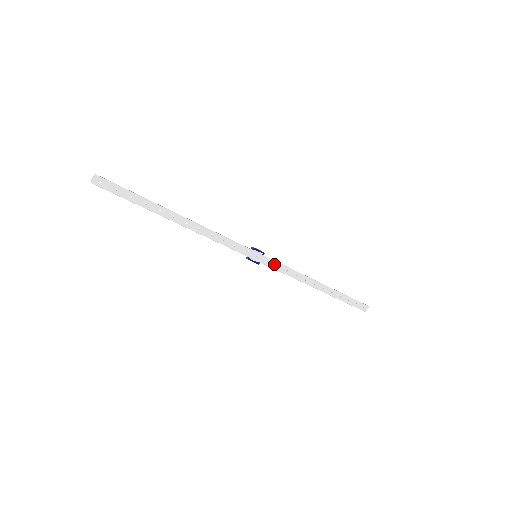
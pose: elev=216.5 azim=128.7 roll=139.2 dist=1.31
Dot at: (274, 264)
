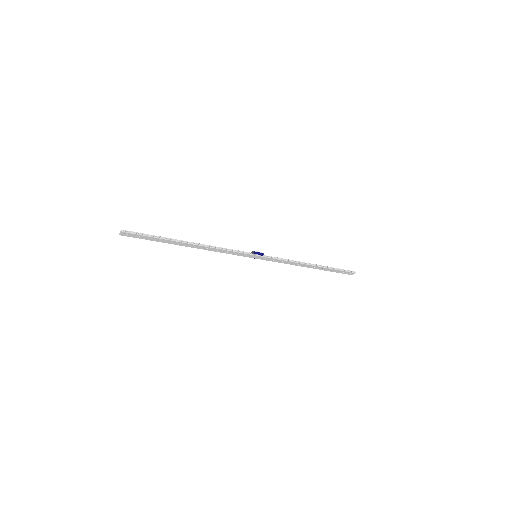
Dot at: (271, 259)
